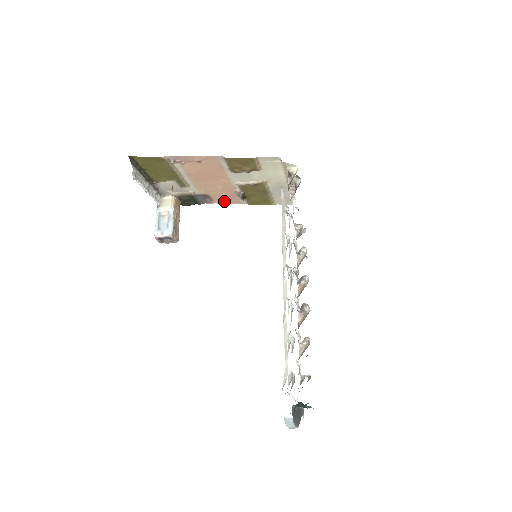
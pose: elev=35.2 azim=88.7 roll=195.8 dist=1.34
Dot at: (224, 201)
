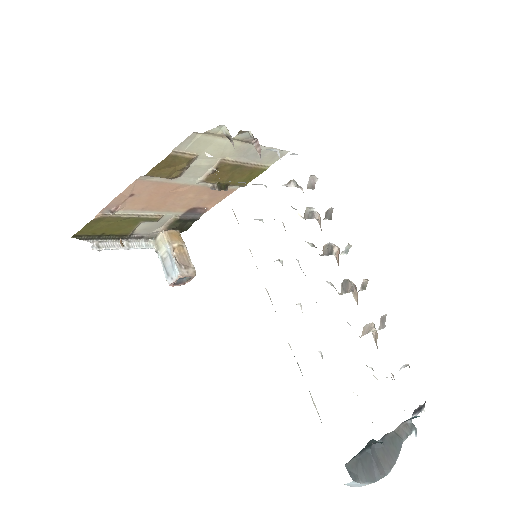
Dot at: (216, 200)
